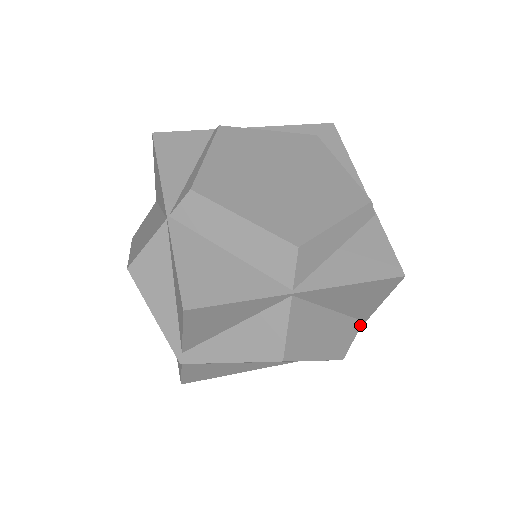
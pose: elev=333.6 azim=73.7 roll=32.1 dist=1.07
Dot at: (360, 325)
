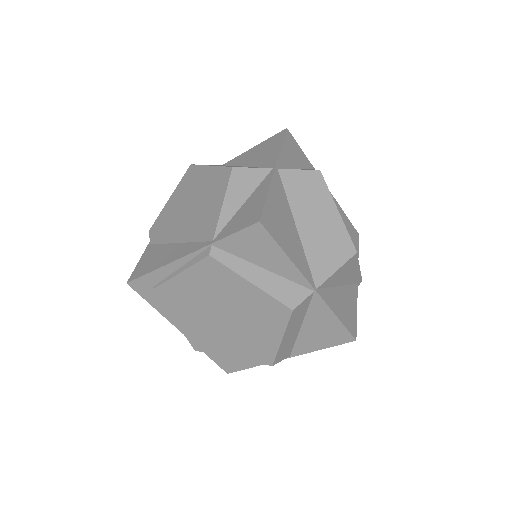
Dot at: (267, 169)
